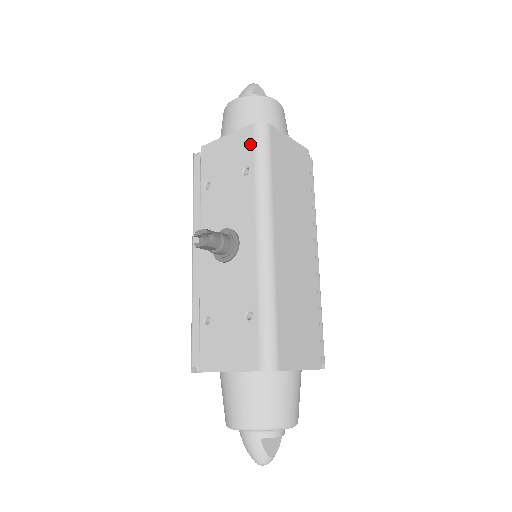
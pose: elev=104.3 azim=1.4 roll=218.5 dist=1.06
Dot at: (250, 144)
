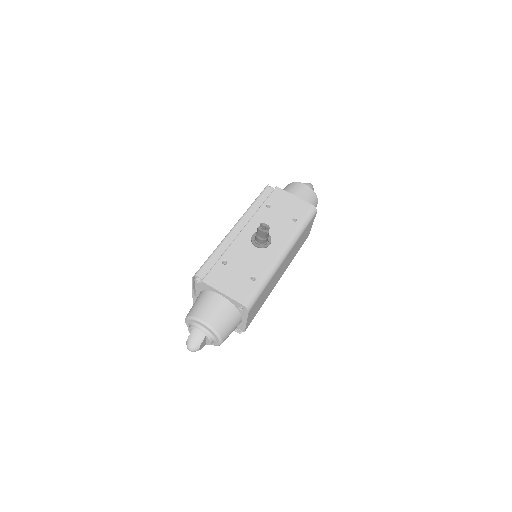
Dot at: (305, 211)
